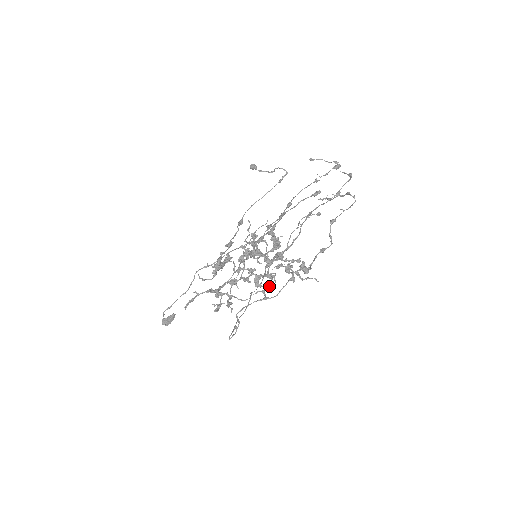
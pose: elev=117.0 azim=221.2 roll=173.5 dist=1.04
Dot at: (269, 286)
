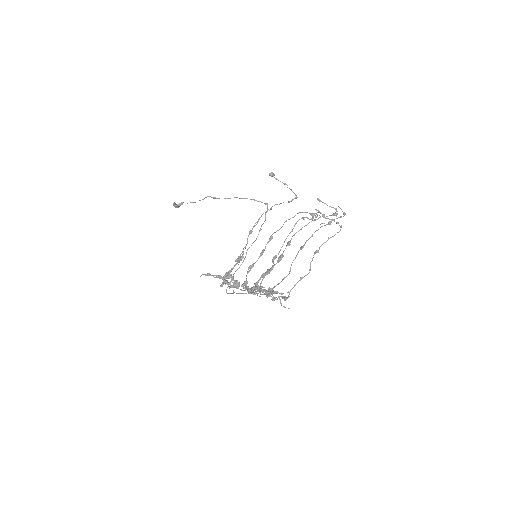
Dot at: (259, 296)
